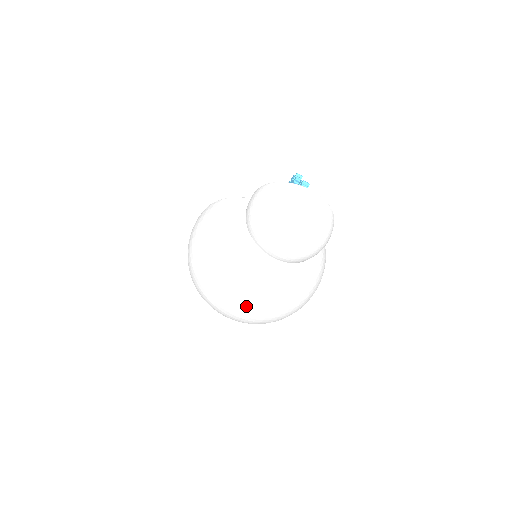
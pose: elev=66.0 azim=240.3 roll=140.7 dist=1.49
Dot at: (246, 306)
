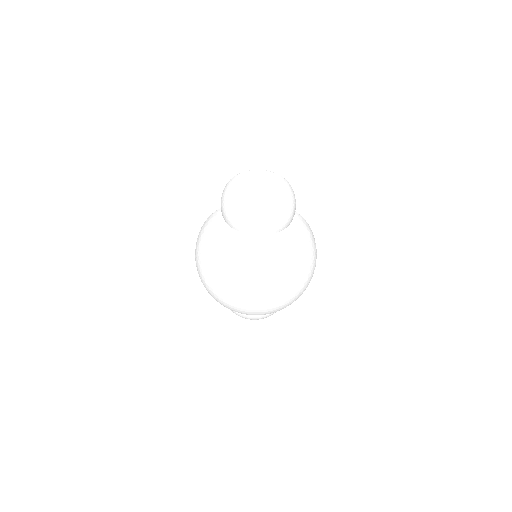
Dot at: (257, 287)
